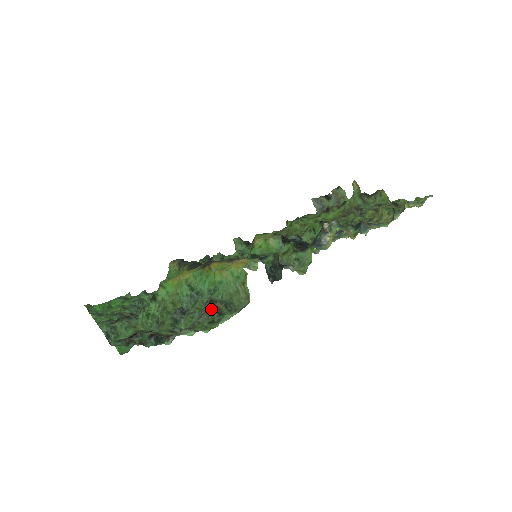
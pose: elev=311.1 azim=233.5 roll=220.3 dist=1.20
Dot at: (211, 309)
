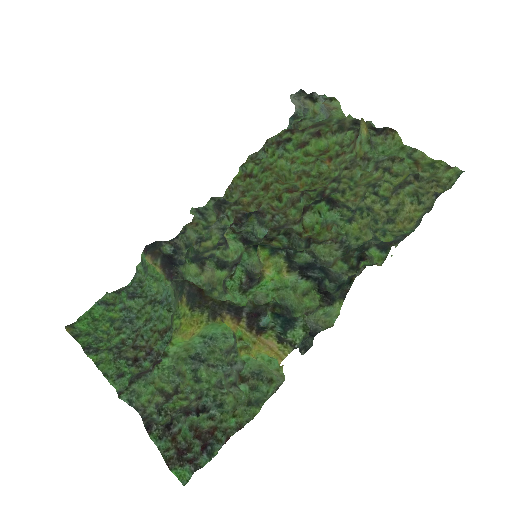
Dot at: (244, 387)
